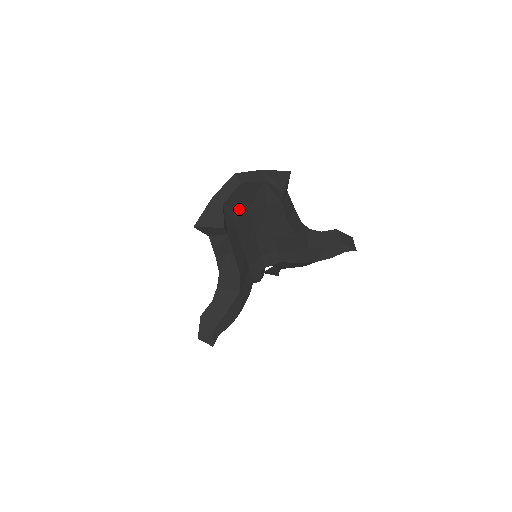
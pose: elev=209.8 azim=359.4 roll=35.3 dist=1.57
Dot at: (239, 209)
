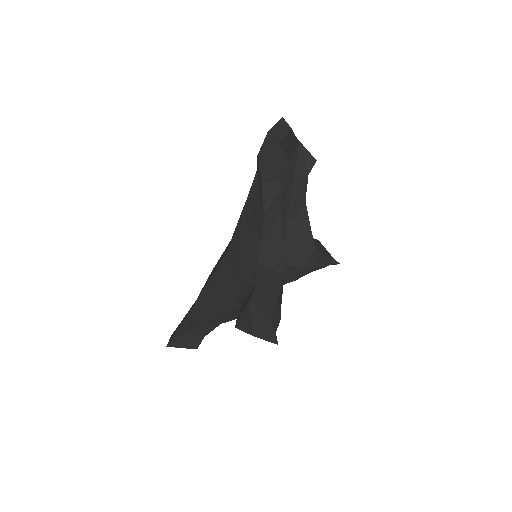
Dot at: occluded
